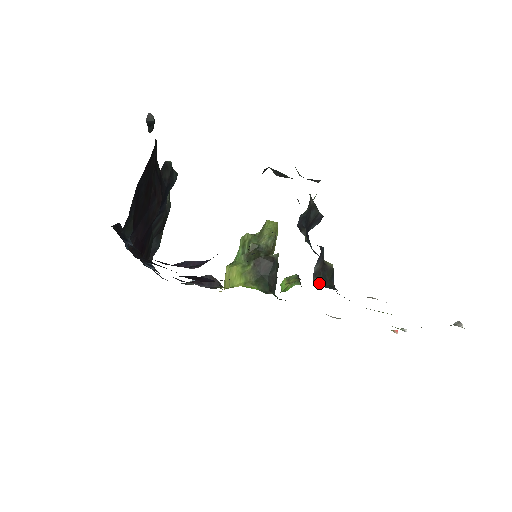
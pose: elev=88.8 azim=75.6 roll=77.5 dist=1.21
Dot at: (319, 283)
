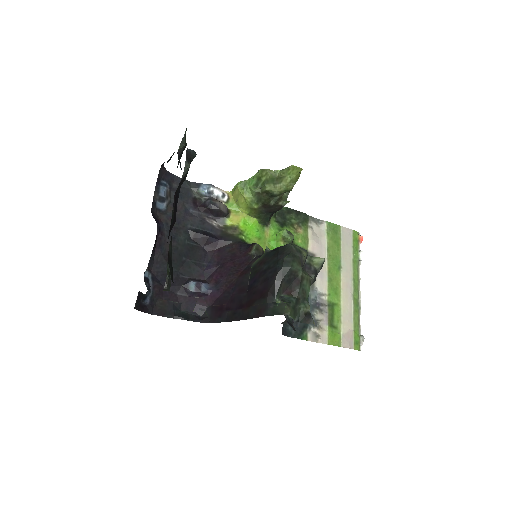
Dot at: (285, 324)
